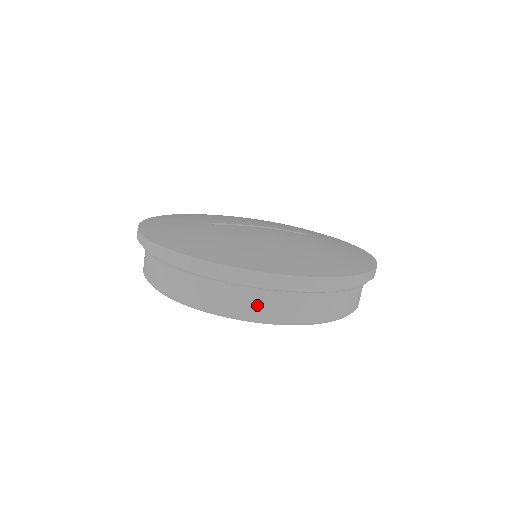
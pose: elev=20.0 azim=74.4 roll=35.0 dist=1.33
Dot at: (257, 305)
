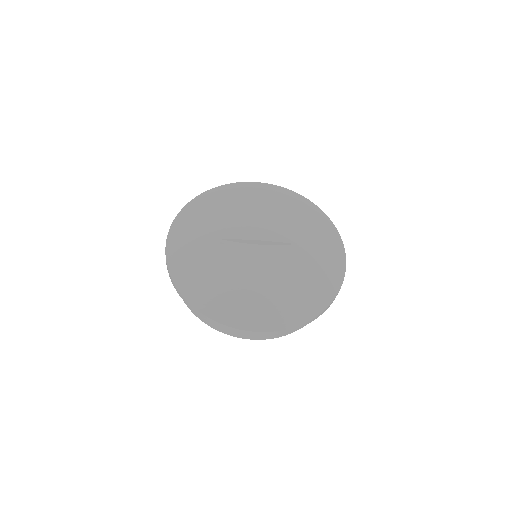
Dot at: (237, 333)
